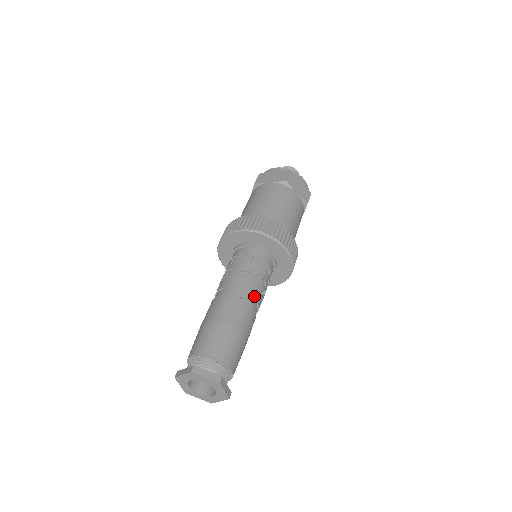
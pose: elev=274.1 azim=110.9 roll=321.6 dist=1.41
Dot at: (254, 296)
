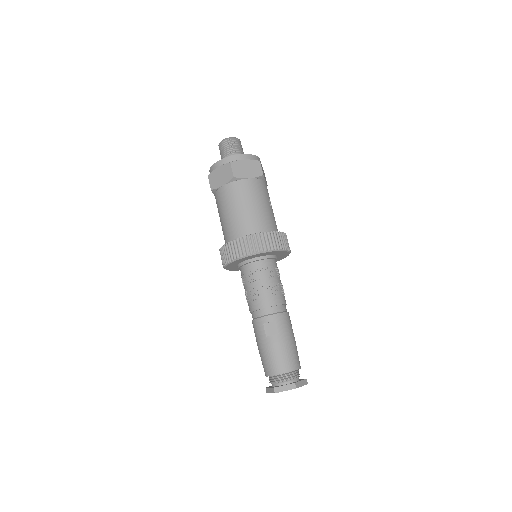
Dot at: (277, 304)
